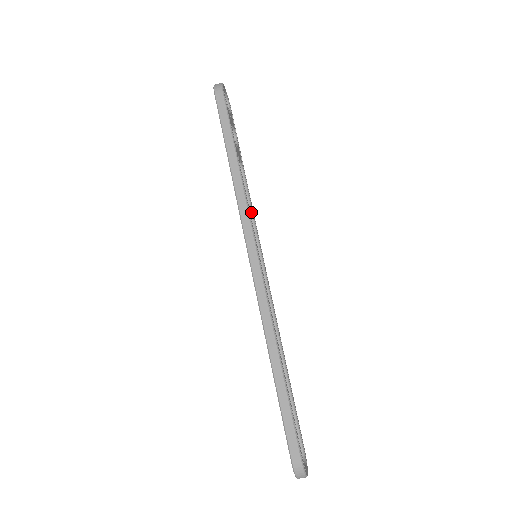
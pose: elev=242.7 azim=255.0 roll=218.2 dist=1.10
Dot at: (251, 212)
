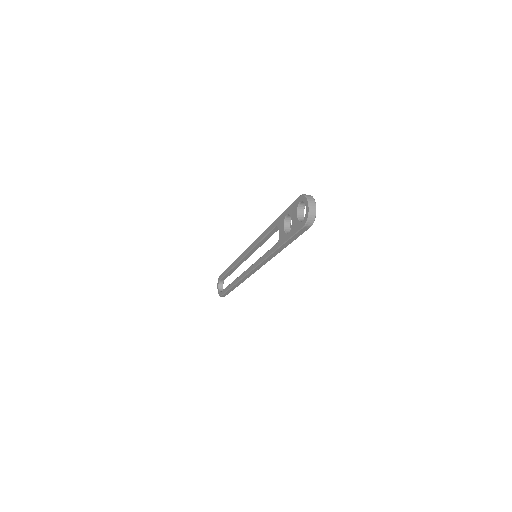
Dot at: occluded
